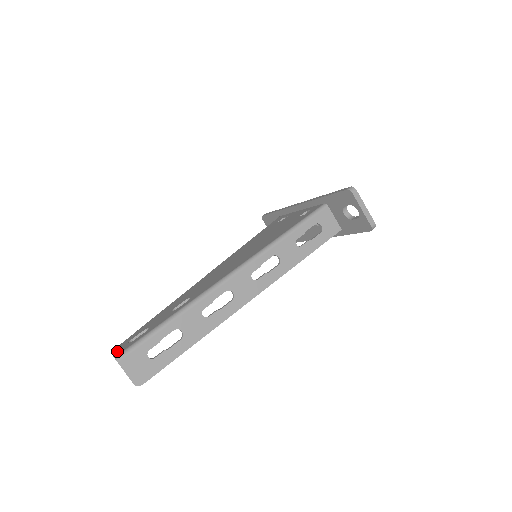
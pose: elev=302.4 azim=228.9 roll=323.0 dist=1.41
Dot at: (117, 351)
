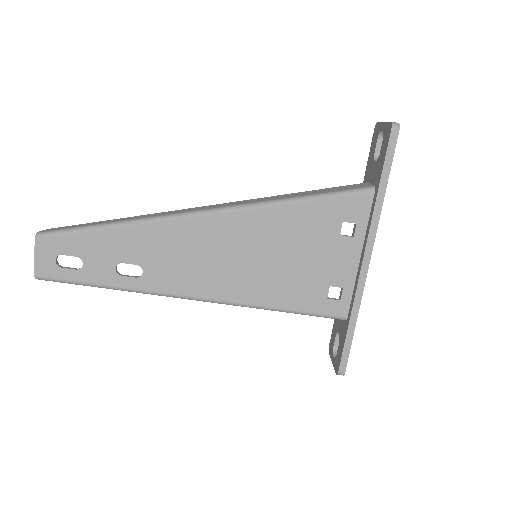
Dot at: (40, 261)
